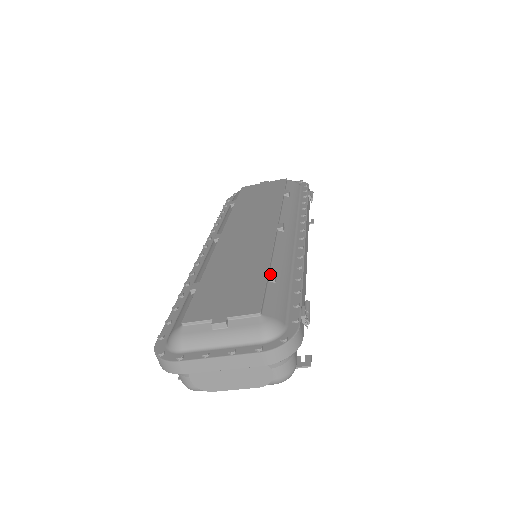
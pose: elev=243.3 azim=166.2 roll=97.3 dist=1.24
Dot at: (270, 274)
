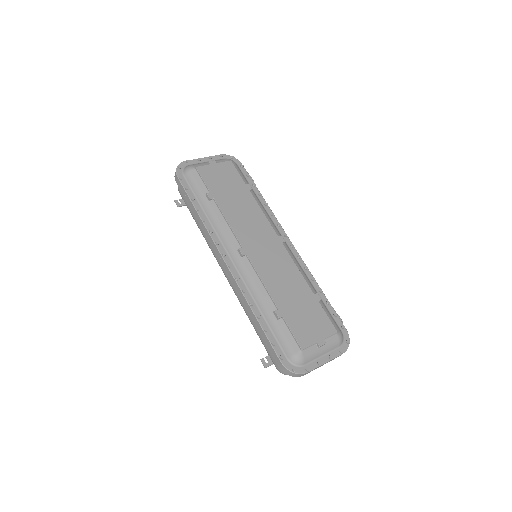
Dot at: (317, 297)
